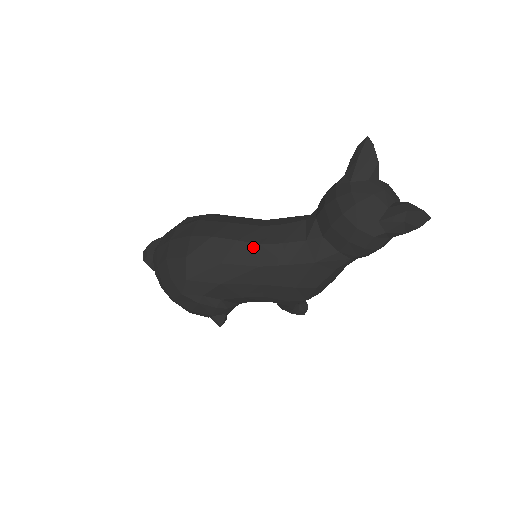
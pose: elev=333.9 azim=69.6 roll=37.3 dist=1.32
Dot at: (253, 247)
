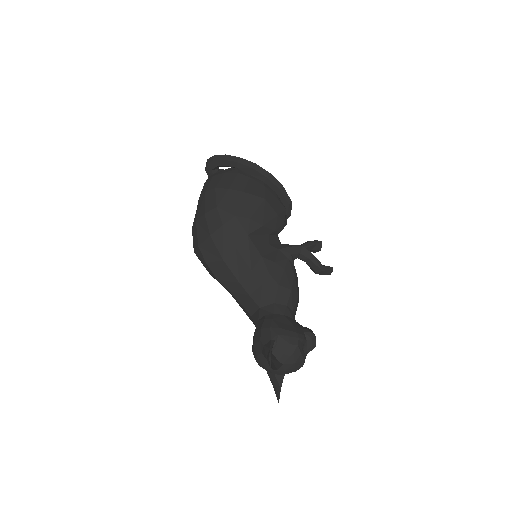
Dot at: (226, 288)
